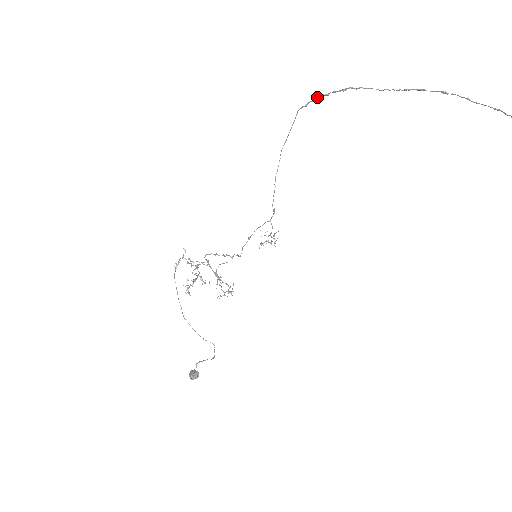
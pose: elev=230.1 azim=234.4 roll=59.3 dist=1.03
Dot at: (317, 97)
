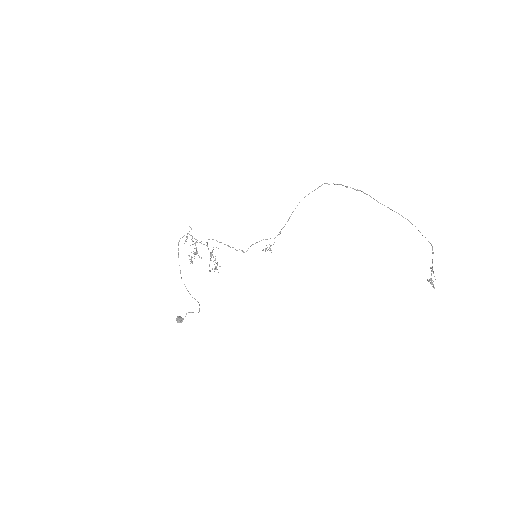
Dot at: (339, 184)
